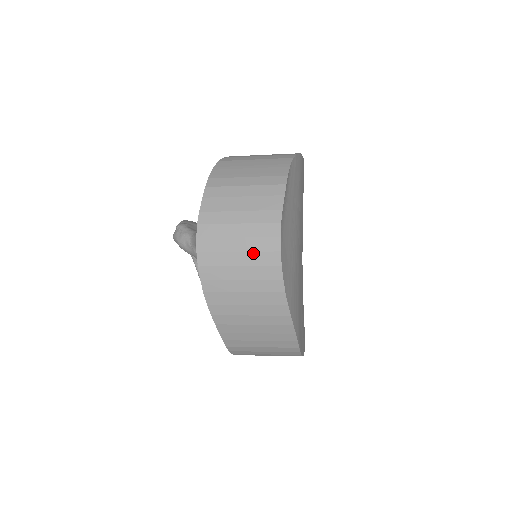
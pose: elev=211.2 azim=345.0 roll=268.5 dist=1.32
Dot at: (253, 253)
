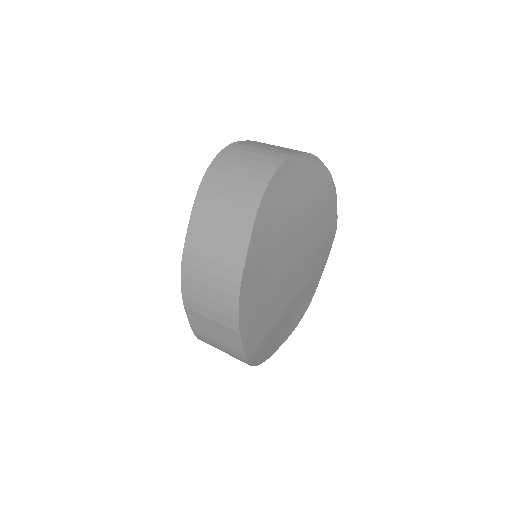
Dot at: (259, 162)
